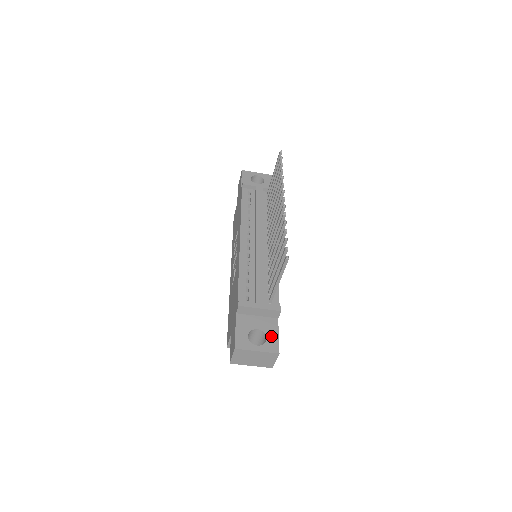
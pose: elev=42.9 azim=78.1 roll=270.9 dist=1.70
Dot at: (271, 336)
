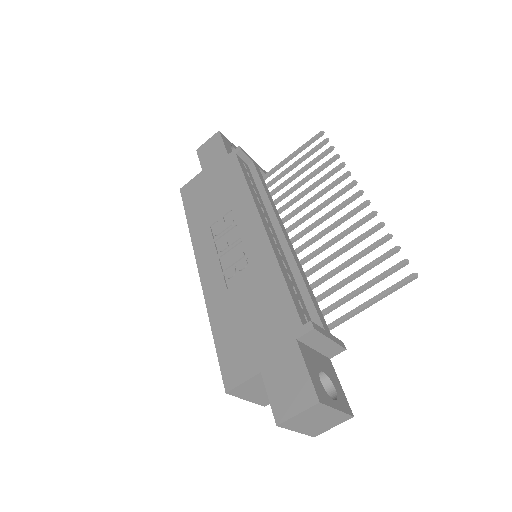
Dot at: (337, 386)
